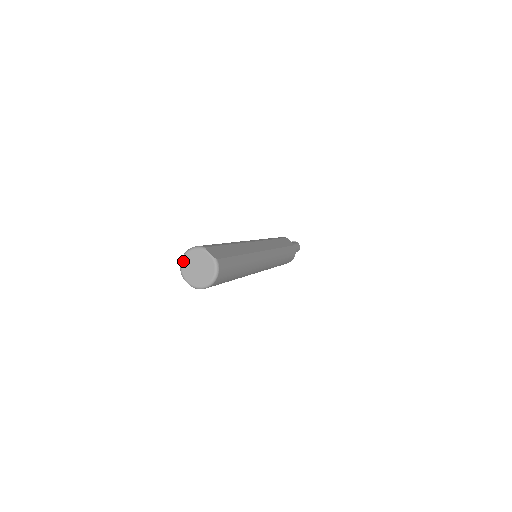
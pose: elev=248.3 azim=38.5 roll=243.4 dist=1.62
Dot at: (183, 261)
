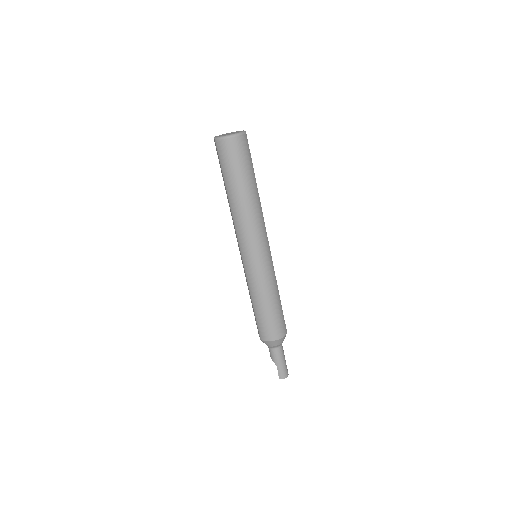
Dot at: (223, 134)
